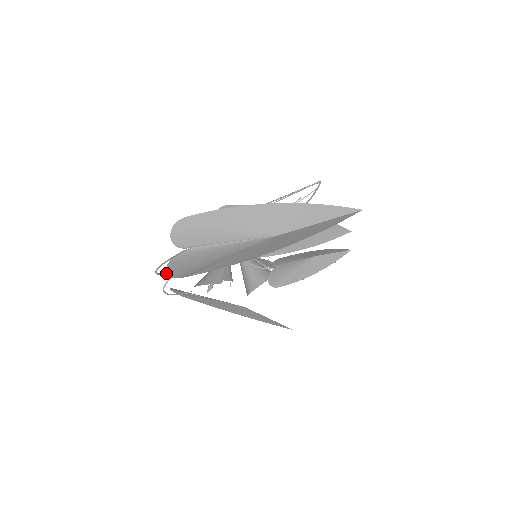
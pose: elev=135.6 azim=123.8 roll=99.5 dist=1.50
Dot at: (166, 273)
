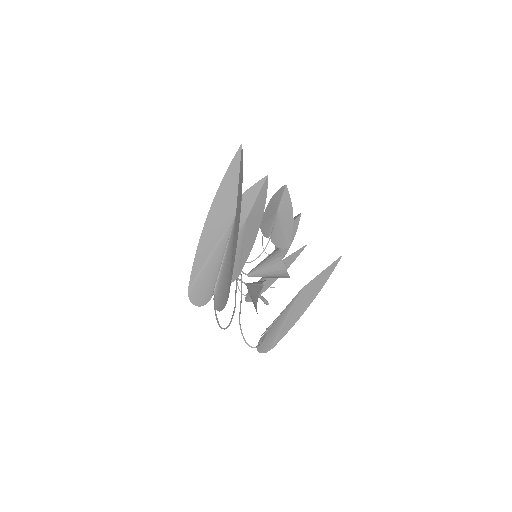
Dot at: occluded
